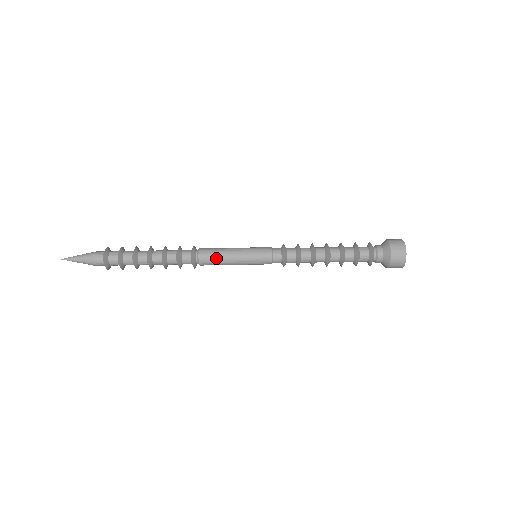
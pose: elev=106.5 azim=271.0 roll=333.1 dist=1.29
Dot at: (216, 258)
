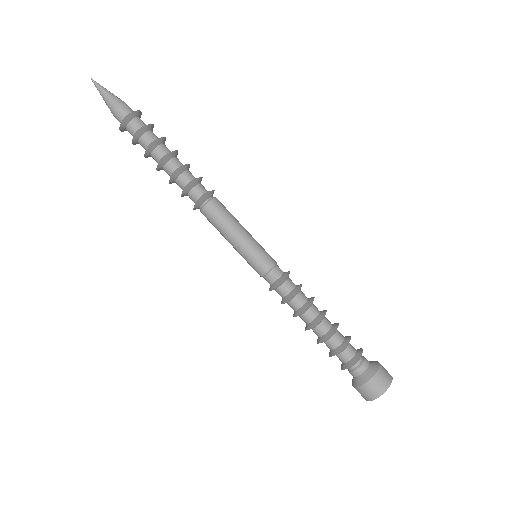
Dot at: (215, 226)
